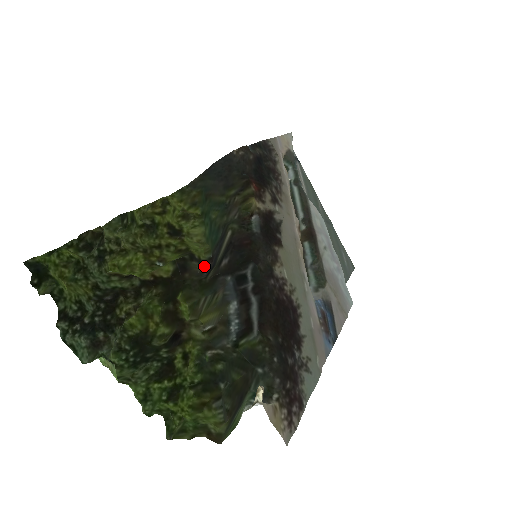
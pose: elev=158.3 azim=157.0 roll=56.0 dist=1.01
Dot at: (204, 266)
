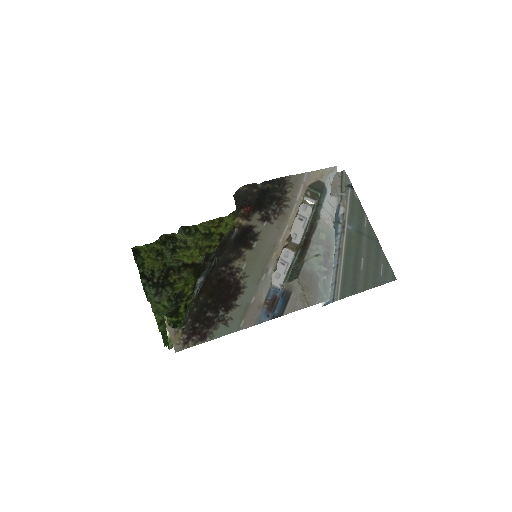
Dot at: occluded
